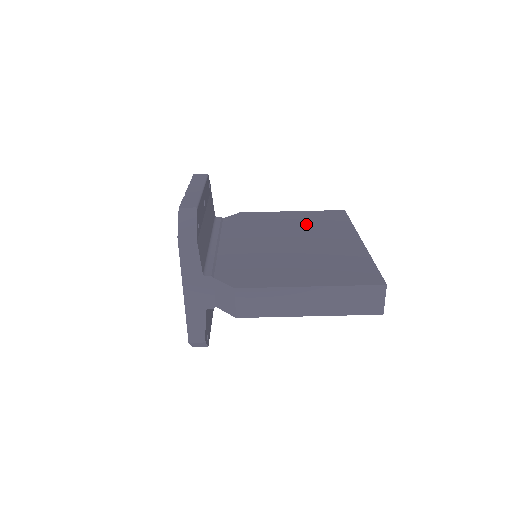
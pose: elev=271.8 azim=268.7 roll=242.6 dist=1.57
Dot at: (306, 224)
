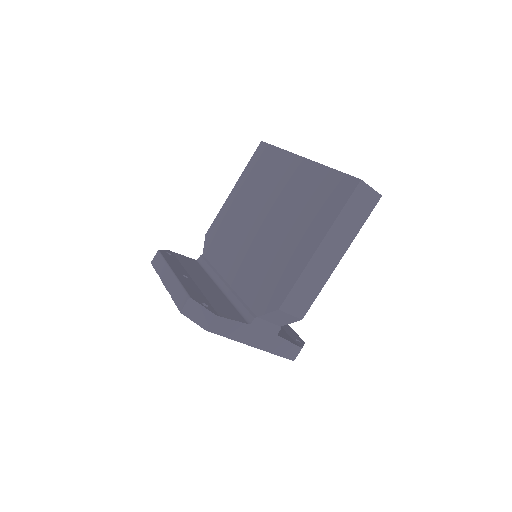
Dot at: (254, 189)
